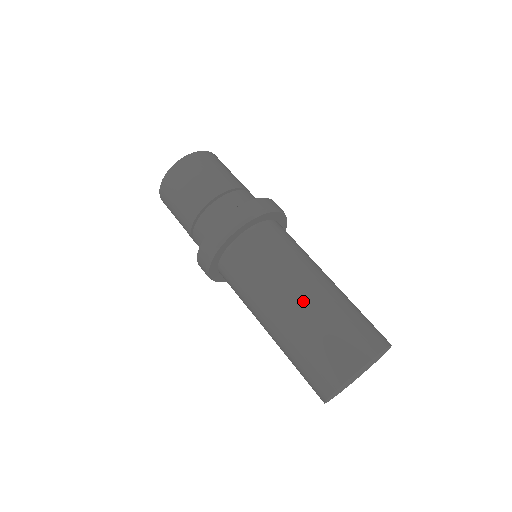
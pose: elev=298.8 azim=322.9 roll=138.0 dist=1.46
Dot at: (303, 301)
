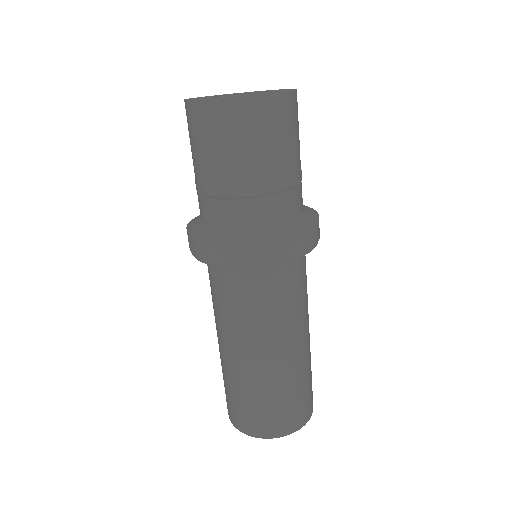
Dot at: (290, 360)
